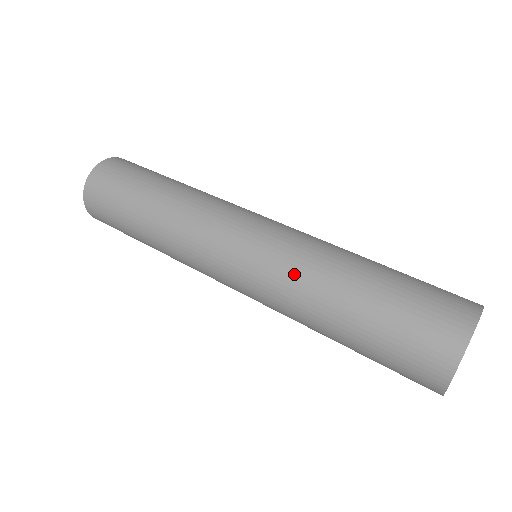
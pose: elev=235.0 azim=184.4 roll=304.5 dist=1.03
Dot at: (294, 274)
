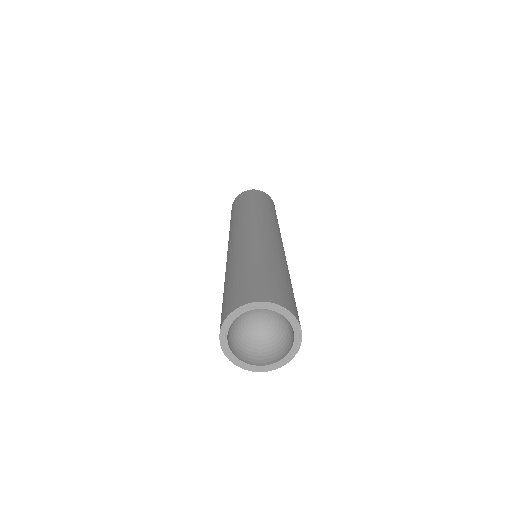
Dot at: (254, 245)
